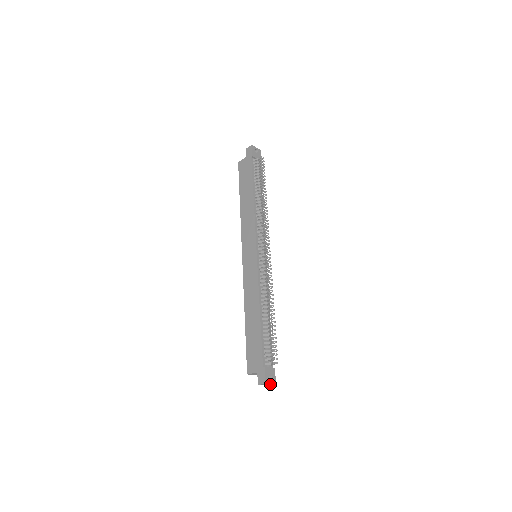
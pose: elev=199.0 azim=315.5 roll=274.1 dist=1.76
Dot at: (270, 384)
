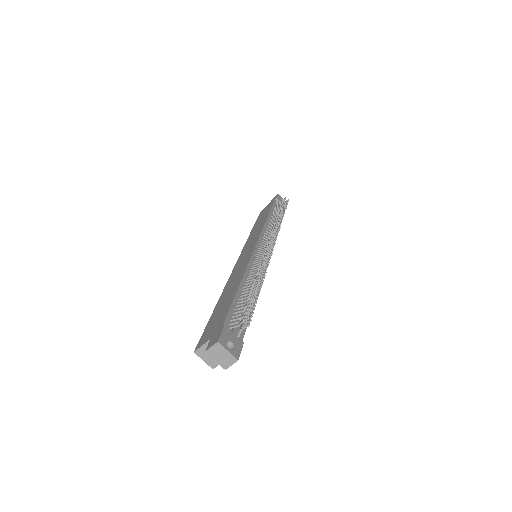
Dot at: (227, 356)
